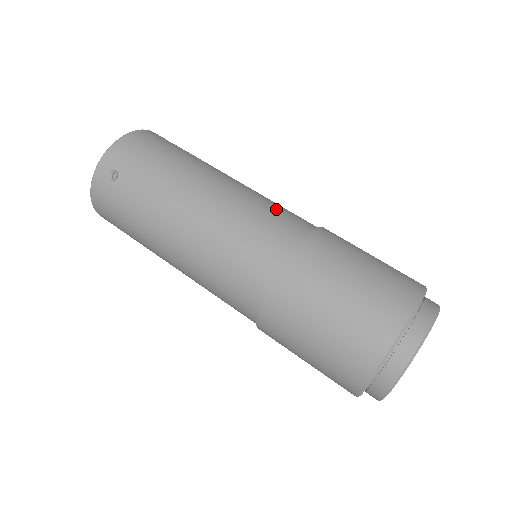
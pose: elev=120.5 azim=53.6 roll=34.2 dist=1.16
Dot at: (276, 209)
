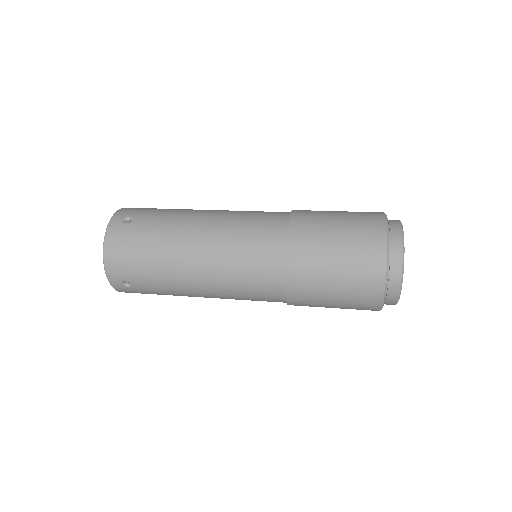
Dot at: occluded
